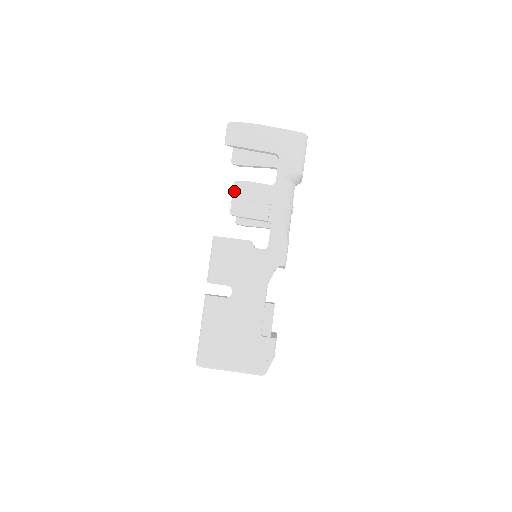
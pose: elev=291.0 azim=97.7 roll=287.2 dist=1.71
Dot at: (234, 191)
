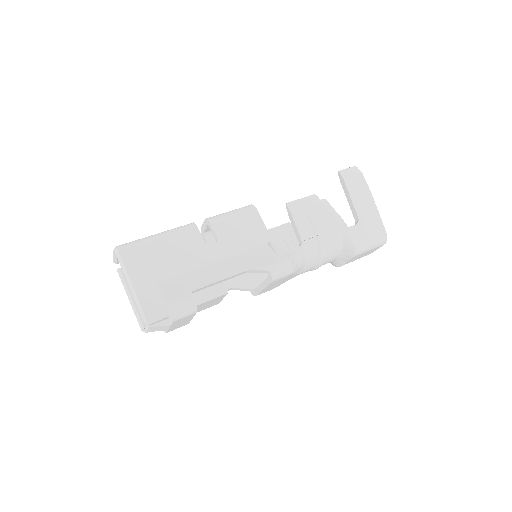
Dot at: (308, 197)
